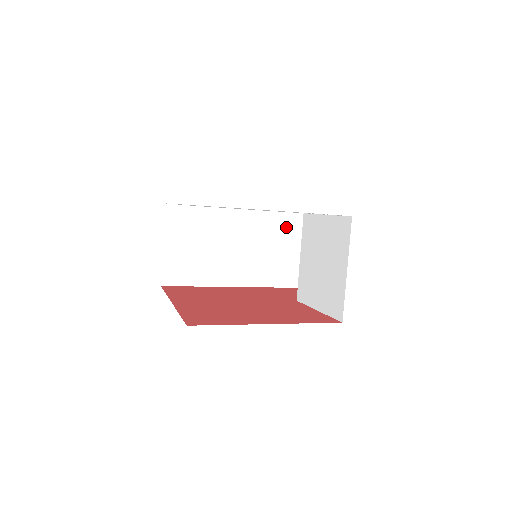
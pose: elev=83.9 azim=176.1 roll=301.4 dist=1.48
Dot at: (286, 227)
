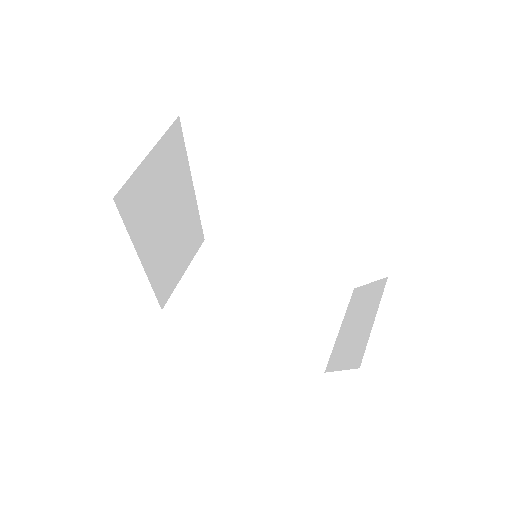
Dot at: (327, 297)
